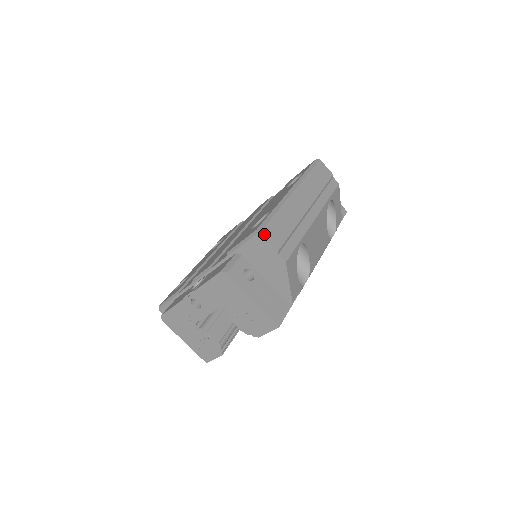
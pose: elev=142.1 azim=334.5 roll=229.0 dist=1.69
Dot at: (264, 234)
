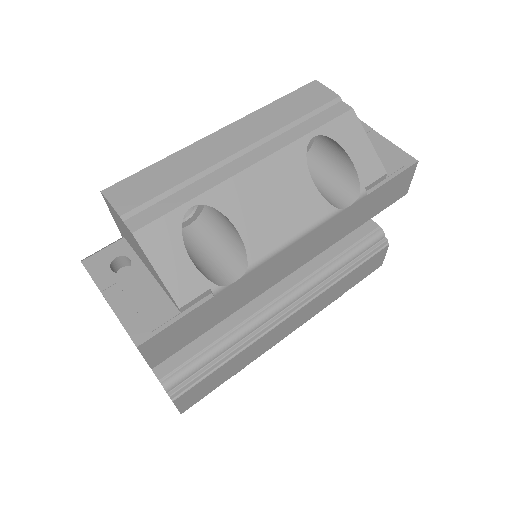
Dot at: (107, 193)
